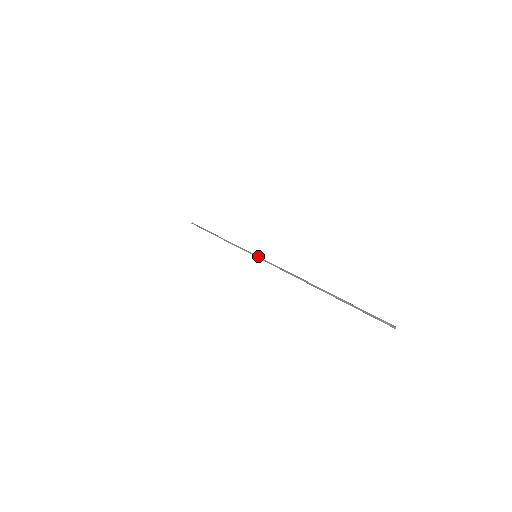
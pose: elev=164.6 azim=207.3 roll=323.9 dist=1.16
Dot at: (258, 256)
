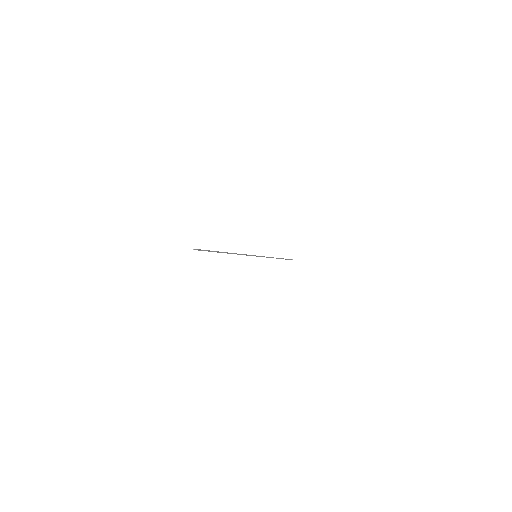
Dot at: occluded
